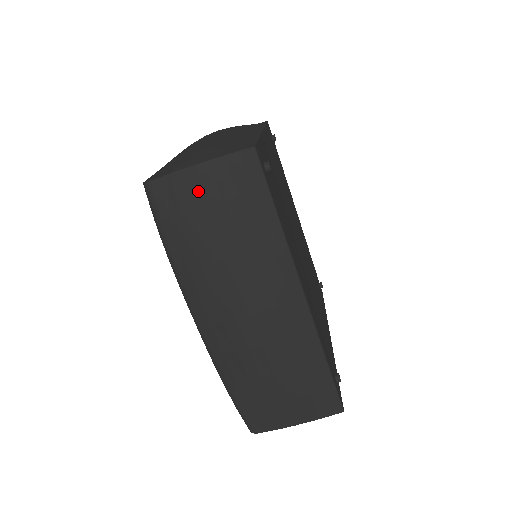
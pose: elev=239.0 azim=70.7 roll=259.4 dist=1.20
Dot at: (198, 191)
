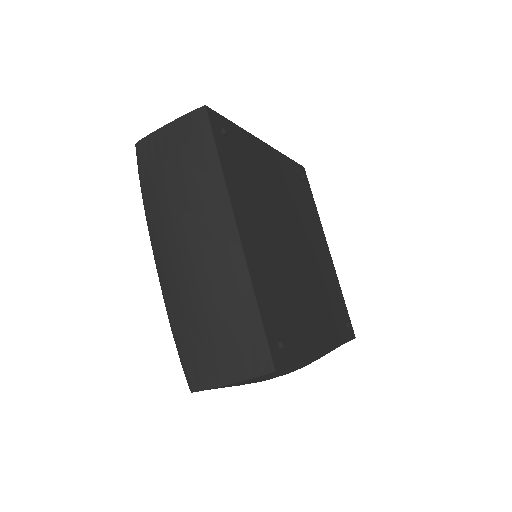
Dot at: (164, 143)
